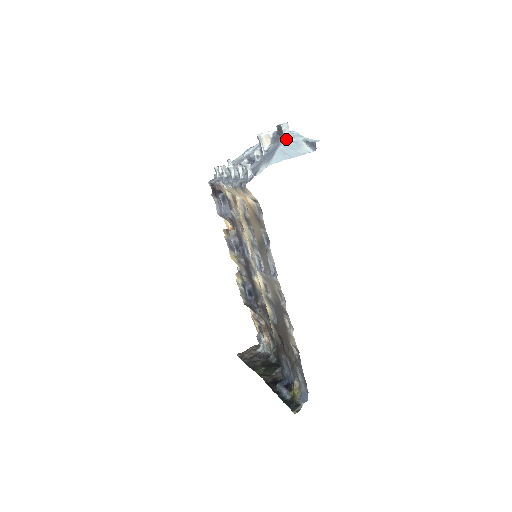
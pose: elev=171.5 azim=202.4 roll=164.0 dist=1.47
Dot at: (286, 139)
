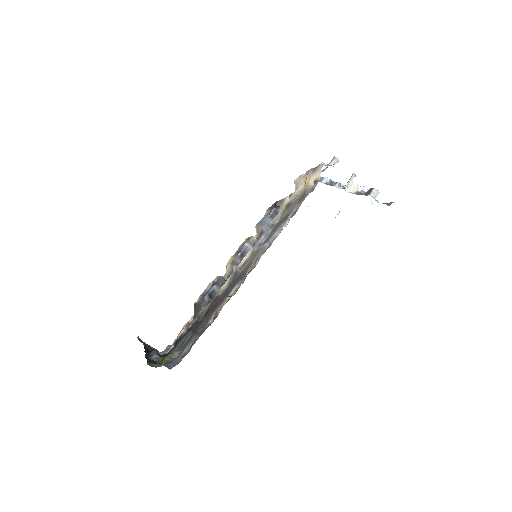
Dot at: occluded
